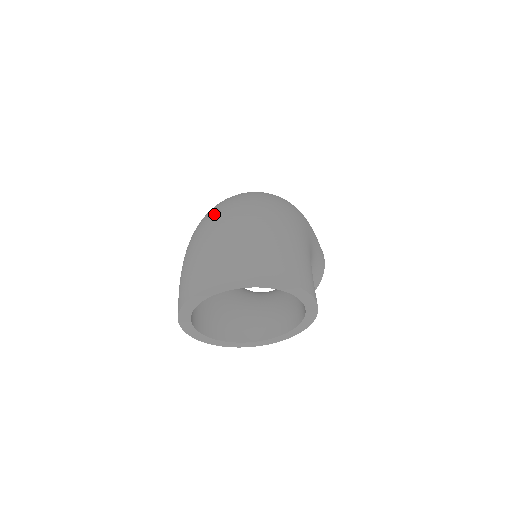
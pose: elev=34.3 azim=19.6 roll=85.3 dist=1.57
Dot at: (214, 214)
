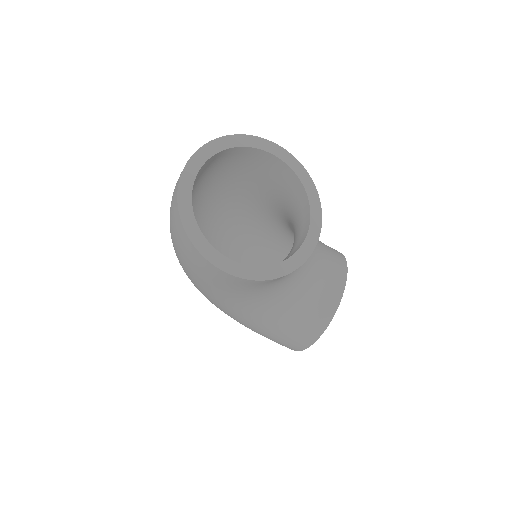
Dot at: occluded
